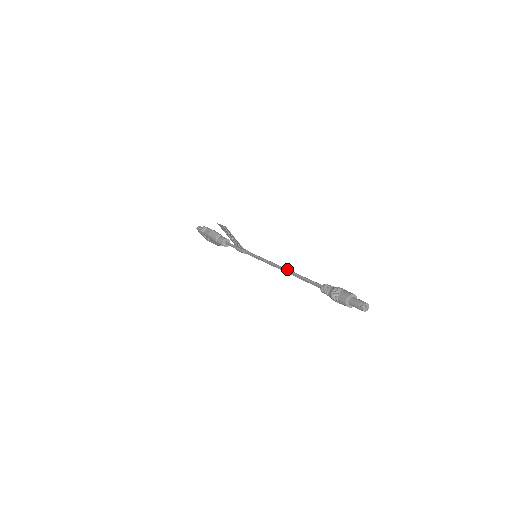
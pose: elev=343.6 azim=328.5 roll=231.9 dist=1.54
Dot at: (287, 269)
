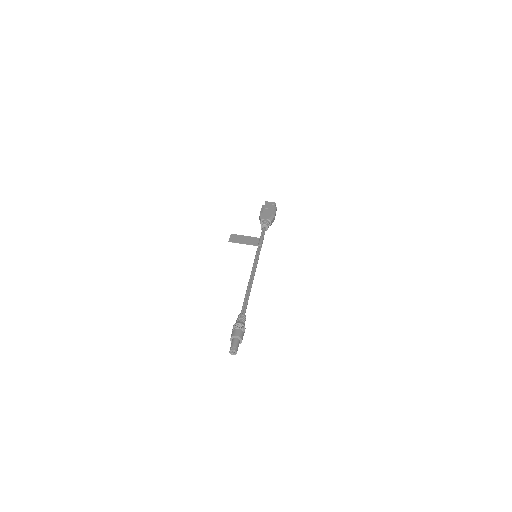
Dot at: (248, 284)
